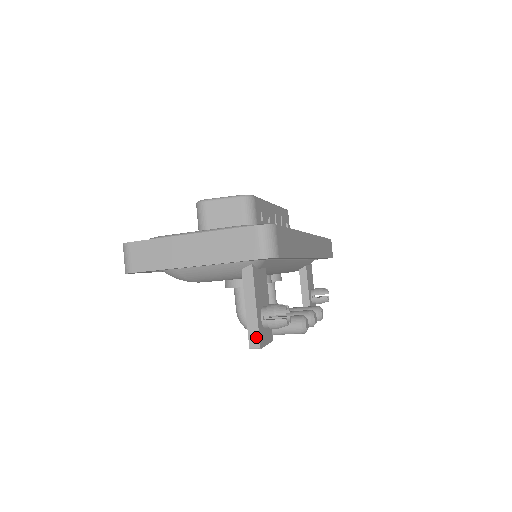
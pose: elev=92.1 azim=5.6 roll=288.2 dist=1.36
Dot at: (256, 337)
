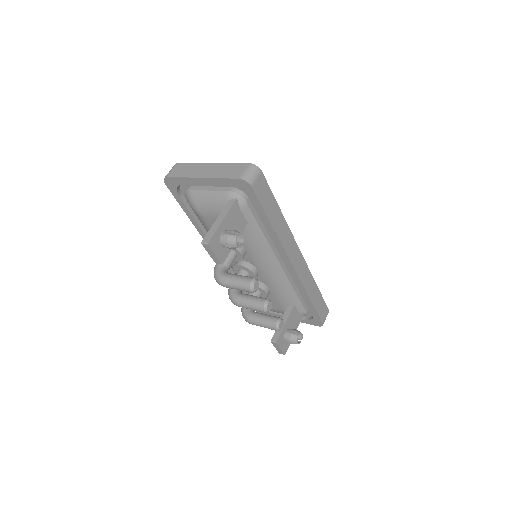
Dot at: (210, 237)
